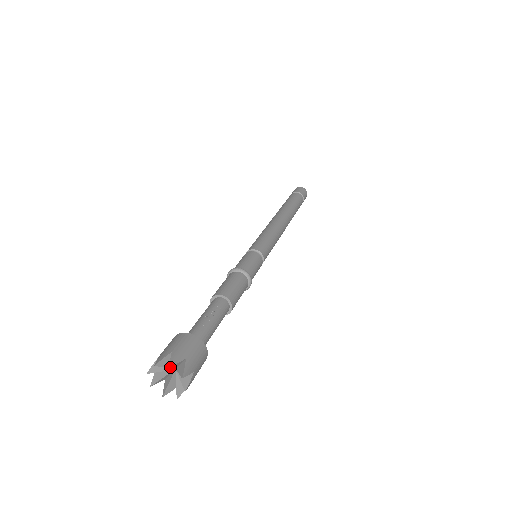
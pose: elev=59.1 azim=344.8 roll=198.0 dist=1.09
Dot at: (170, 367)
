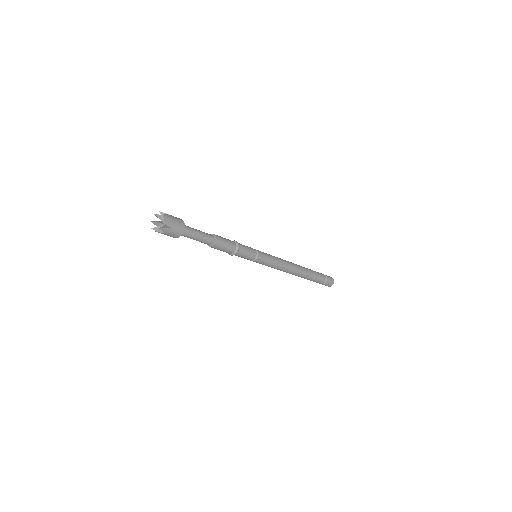
Dot at: (160, 212)
